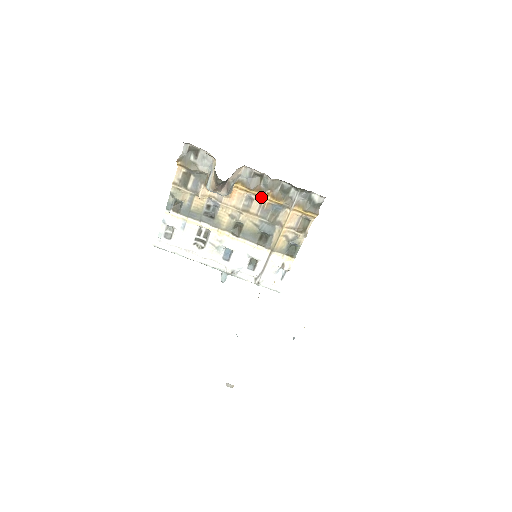
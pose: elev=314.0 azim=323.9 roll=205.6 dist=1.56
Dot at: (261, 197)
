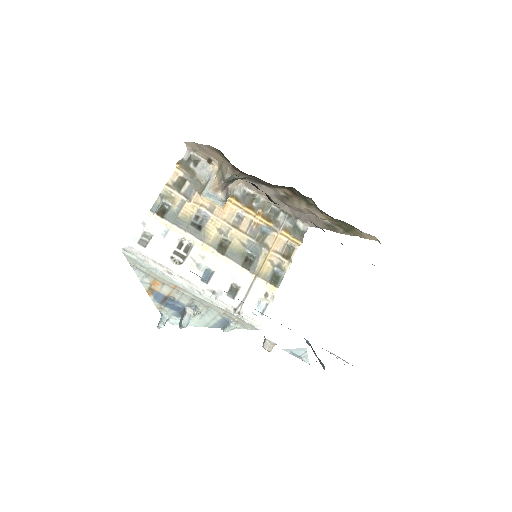
Dot at: (252, 216)
